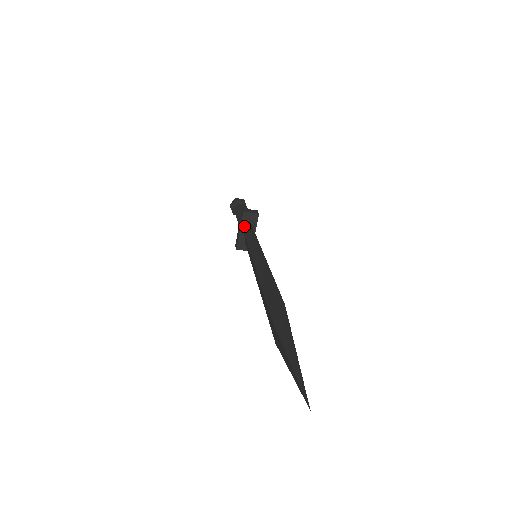
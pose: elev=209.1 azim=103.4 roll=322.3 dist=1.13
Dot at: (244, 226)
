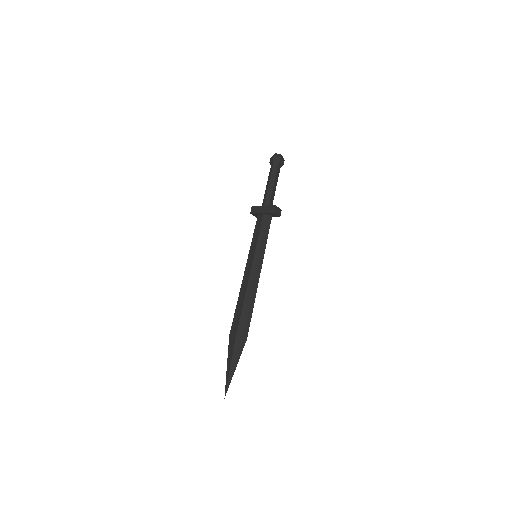
Dot at: (267, 214)
